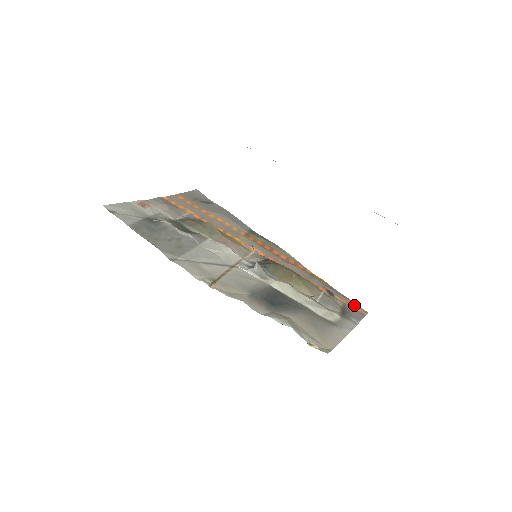
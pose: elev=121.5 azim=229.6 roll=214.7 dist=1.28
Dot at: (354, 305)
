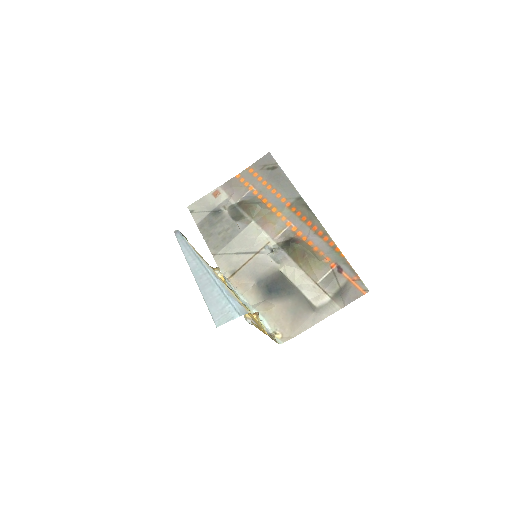
Dot at: (358, 282)
